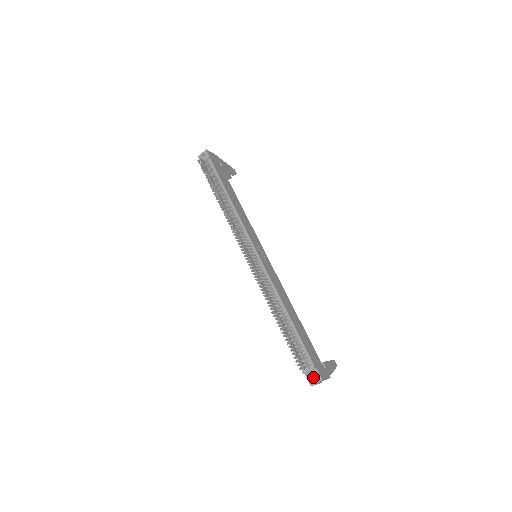
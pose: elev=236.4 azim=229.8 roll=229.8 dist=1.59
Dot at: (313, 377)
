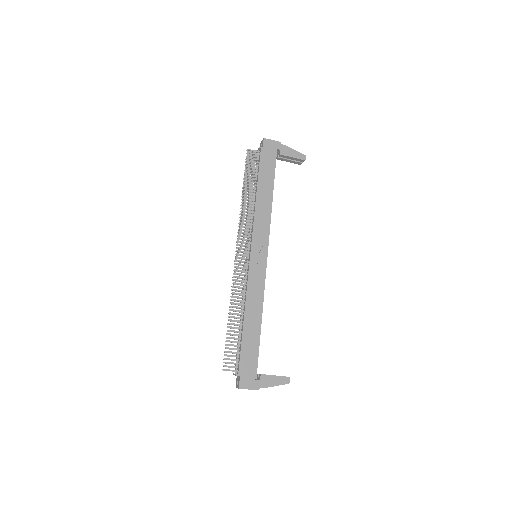
Dot at: occluded
